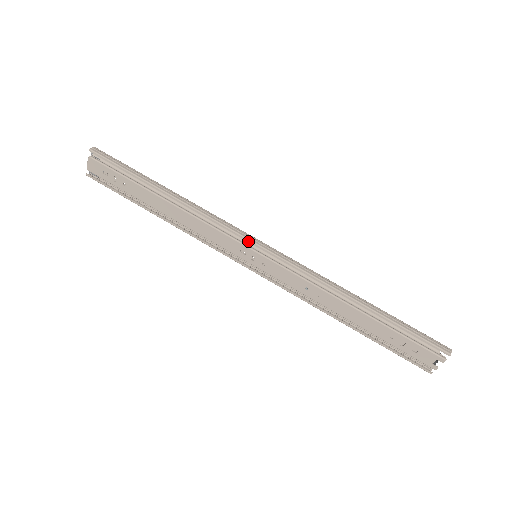
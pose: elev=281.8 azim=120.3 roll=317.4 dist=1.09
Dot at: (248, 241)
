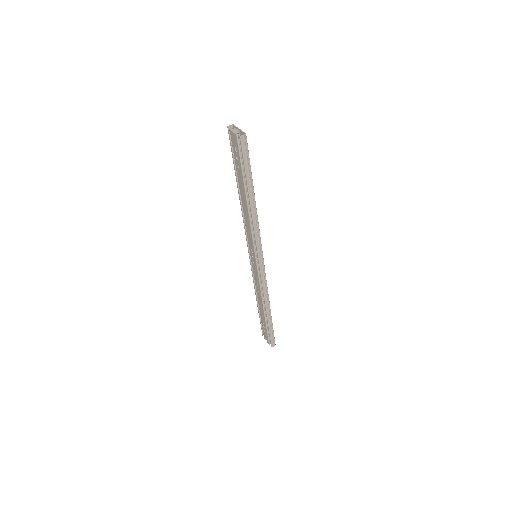
Dot at: (257, 256)
